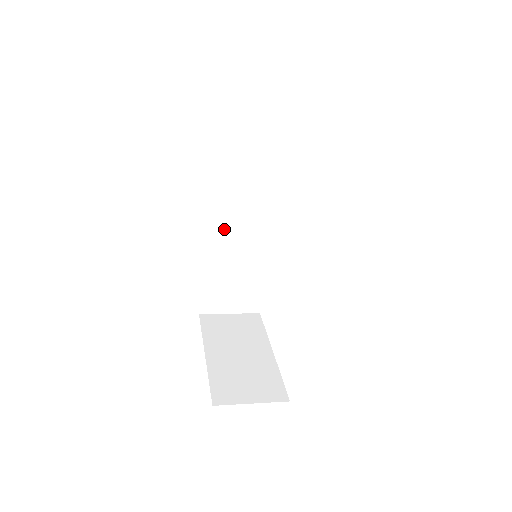
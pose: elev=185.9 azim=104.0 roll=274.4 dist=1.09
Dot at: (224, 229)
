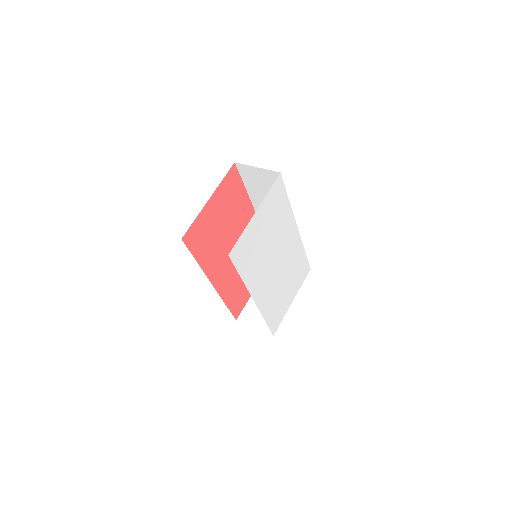
Dot at: occluded
